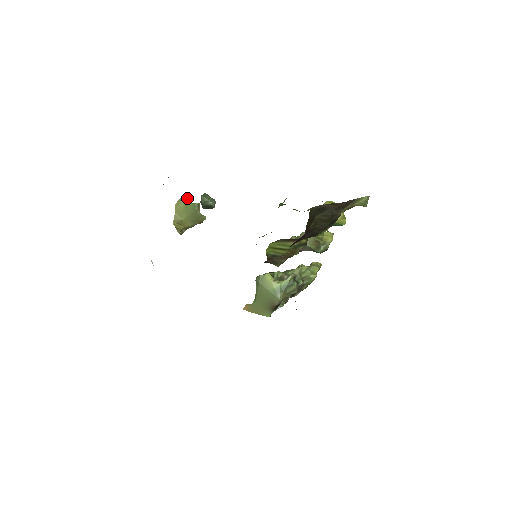
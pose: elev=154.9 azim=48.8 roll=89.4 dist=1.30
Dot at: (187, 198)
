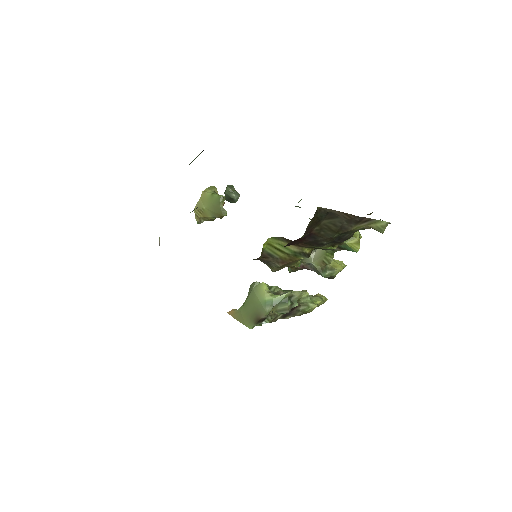
Dot at: (216, 189)
